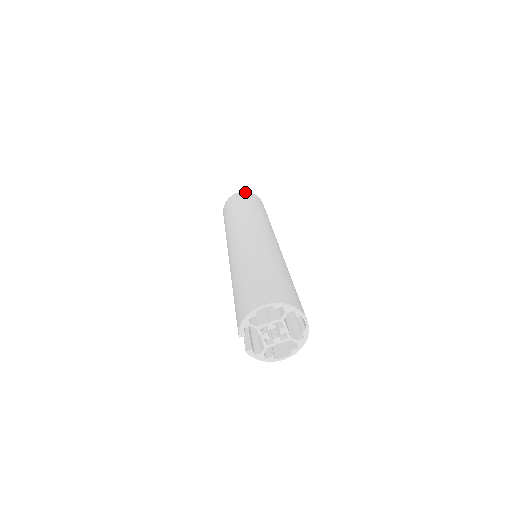
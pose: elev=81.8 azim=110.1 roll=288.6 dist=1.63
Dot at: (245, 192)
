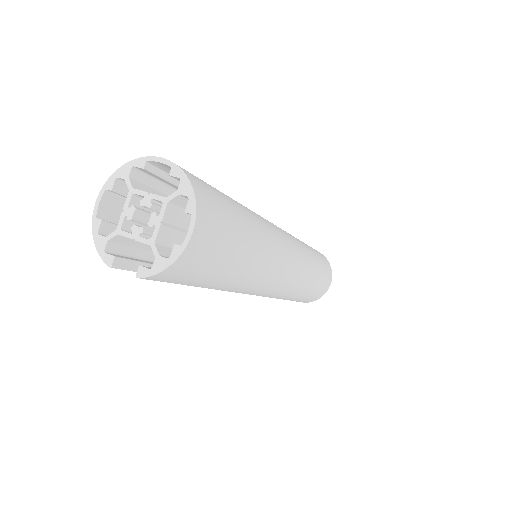
Dot at: occluded
